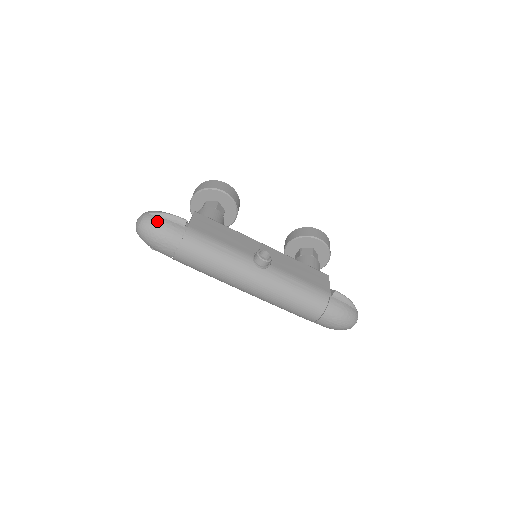
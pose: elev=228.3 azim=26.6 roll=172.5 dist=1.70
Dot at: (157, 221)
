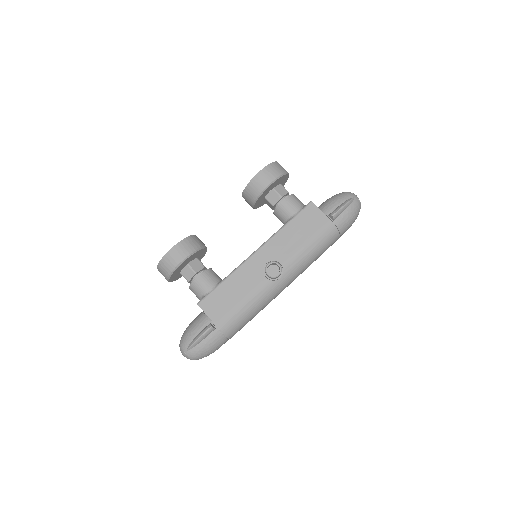
Dot at: (199, 350)
